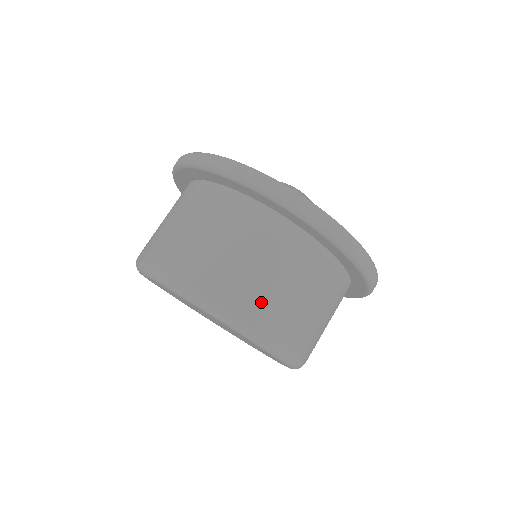
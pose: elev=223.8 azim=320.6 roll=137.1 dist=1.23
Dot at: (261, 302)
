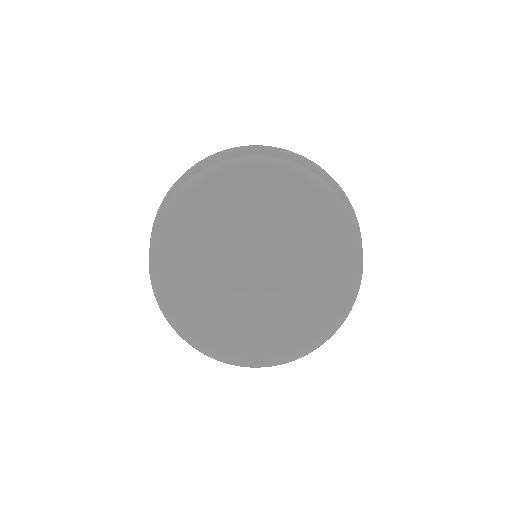
Dot at: occluded
